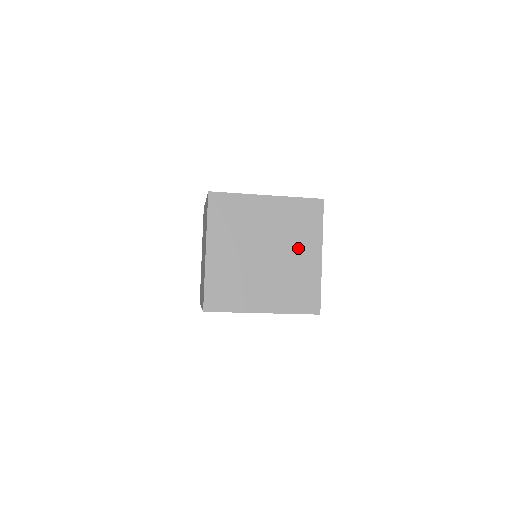
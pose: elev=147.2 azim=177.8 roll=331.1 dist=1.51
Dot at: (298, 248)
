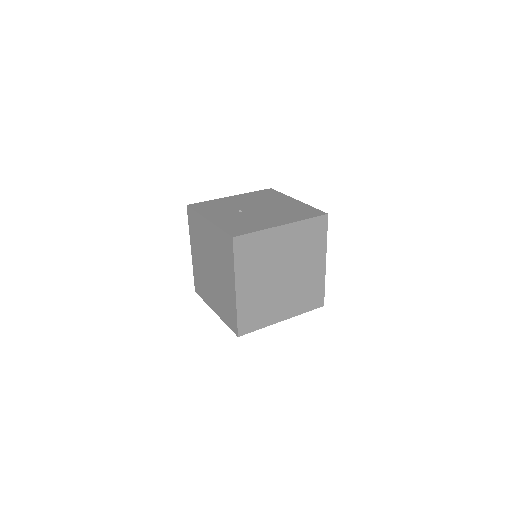
Dot at: (224, 274)
